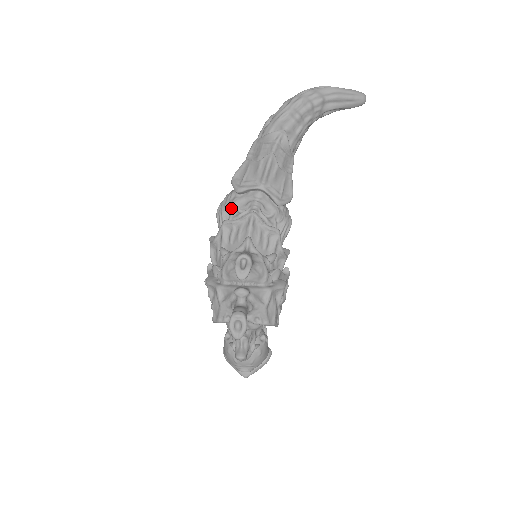
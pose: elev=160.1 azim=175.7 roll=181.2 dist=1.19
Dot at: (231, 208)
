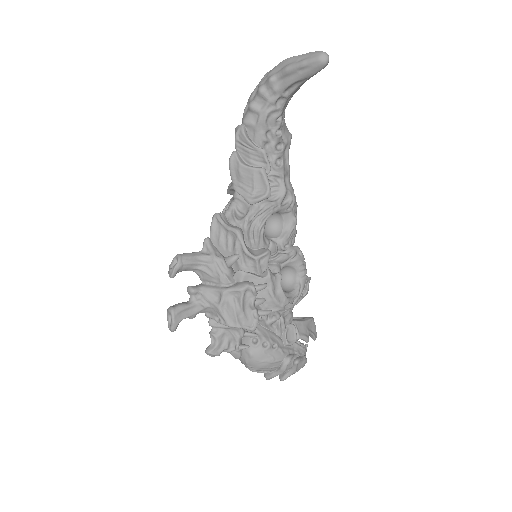
Dot at: (226, 209)
